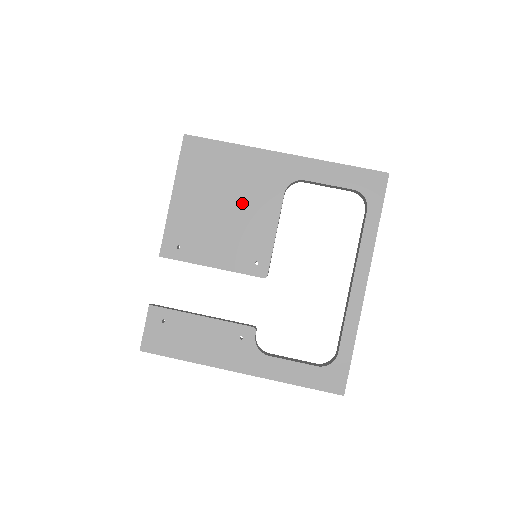
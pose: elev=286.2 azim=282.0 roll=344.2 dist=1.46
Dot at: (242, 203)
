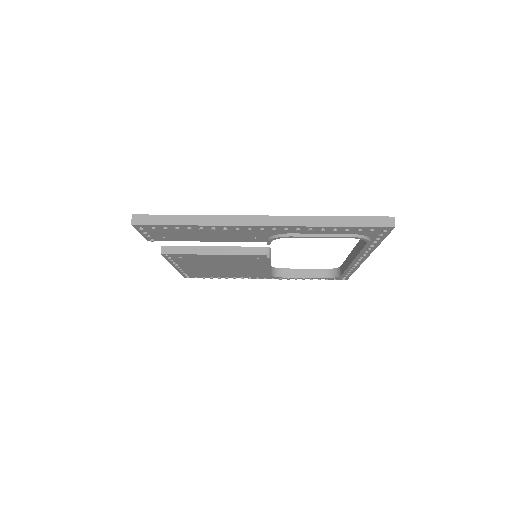
Dot at: occluded
